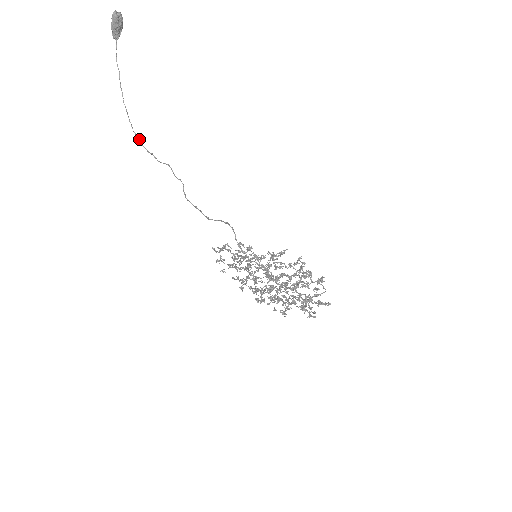
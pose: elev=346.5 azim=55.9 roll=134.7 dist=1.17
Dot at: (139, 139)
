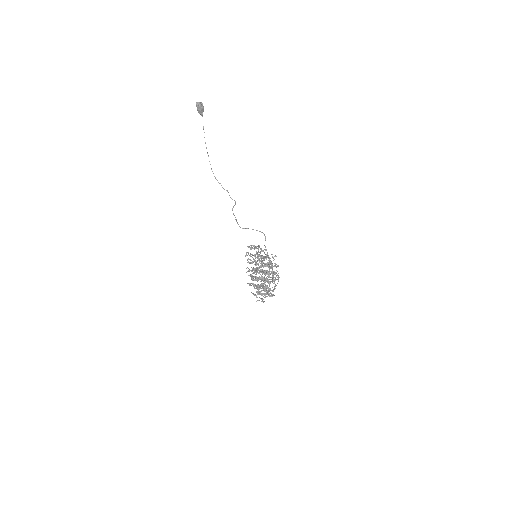
Dot at: occluded
